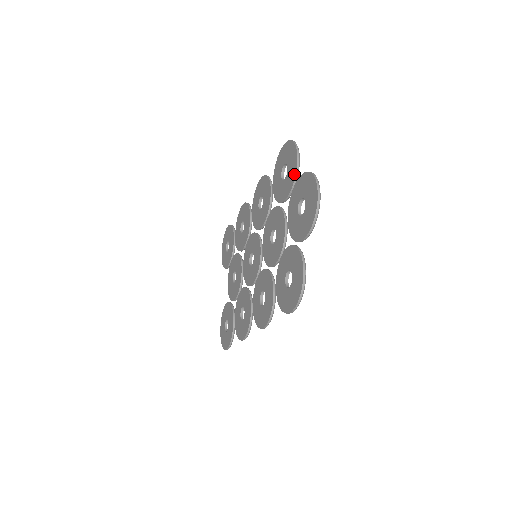
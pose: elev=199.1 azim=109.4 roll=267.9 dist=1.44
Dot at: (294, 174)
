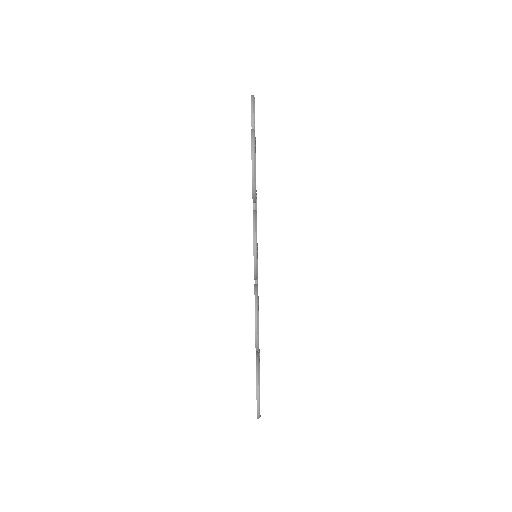
Dot at: occluded
